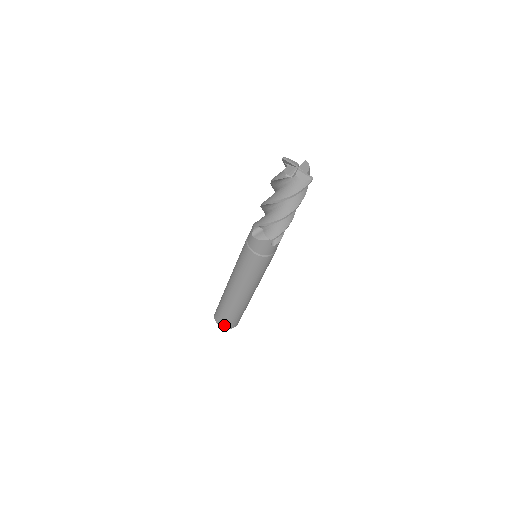
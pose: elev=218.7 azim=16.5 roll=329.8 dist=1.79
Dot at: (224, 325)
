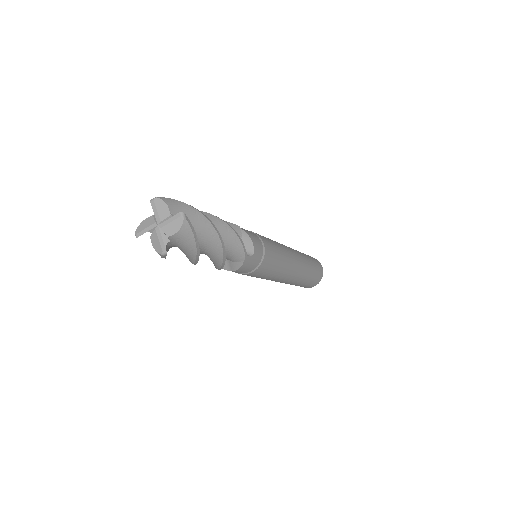
Dot at: (315, 284)
